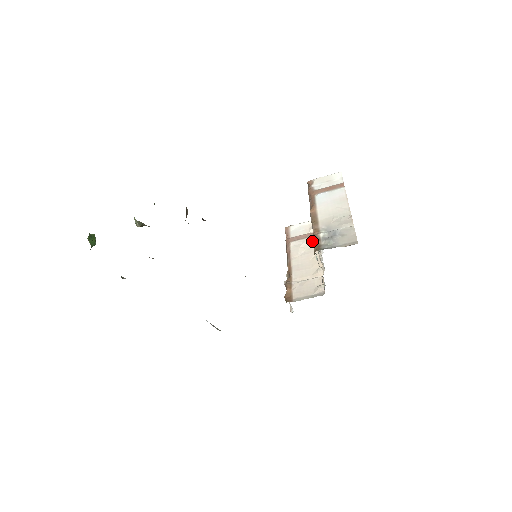
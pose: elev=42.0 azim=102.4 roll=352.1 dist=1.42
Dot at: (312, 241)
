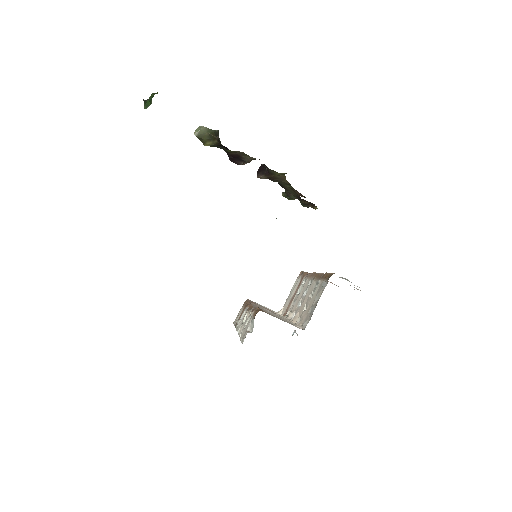
Dot at: (278, 315)
